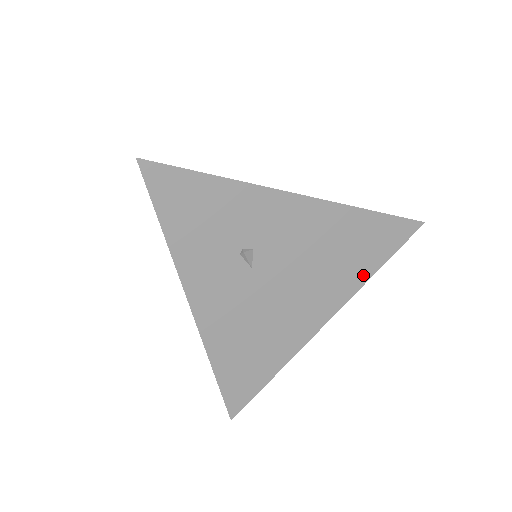
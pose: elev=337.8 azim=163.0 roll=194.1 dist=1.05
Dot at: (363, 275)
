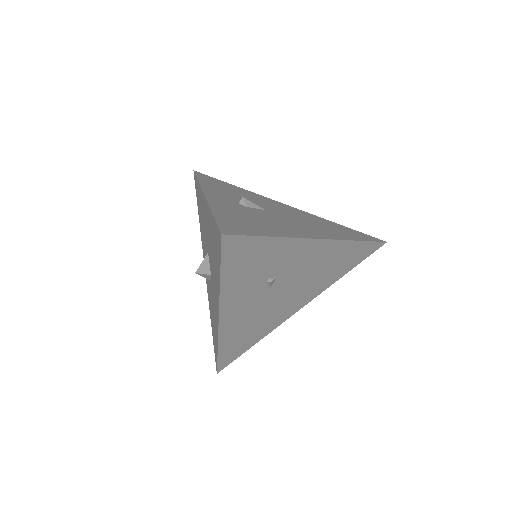
Dot at: (336, 278)
